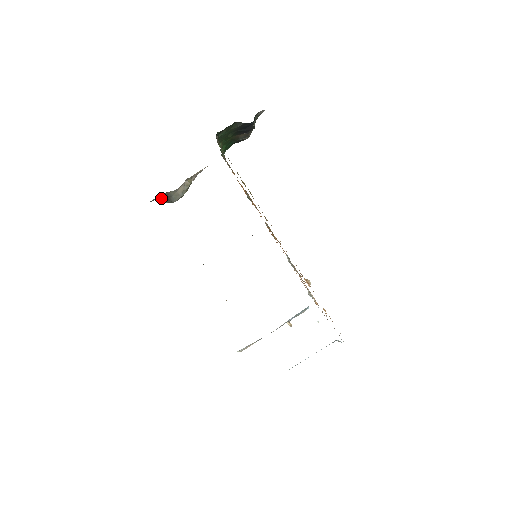
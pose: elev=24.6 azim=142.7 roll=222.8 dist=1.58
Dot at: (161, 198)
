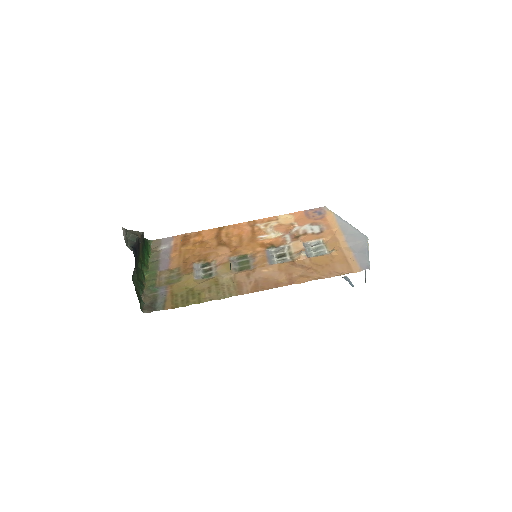
Dot at: occluded
